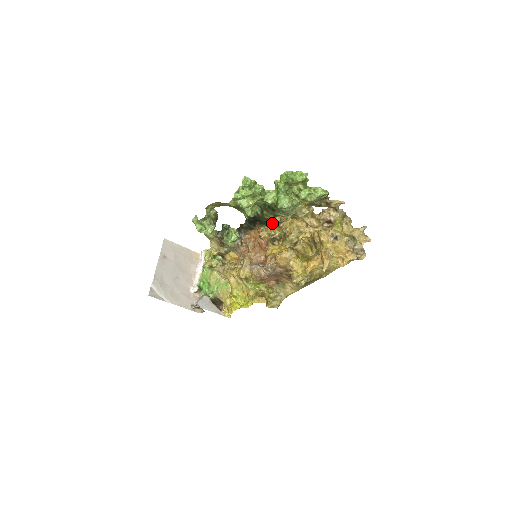
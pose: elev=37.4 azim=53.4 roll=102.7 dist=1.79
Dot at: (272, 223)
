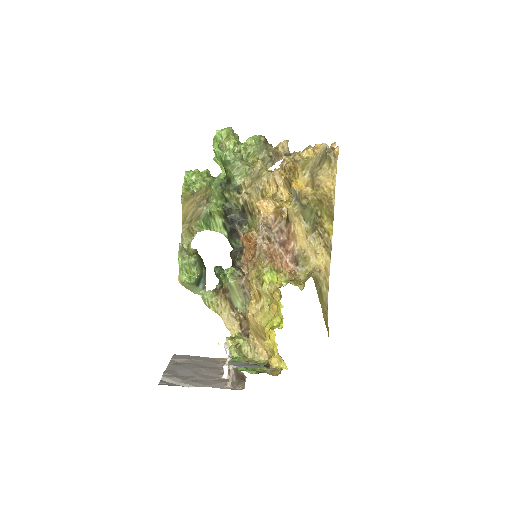
Dot at: (249, 216)
